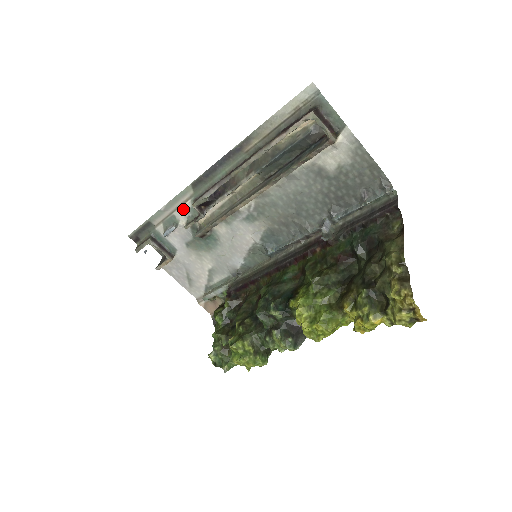
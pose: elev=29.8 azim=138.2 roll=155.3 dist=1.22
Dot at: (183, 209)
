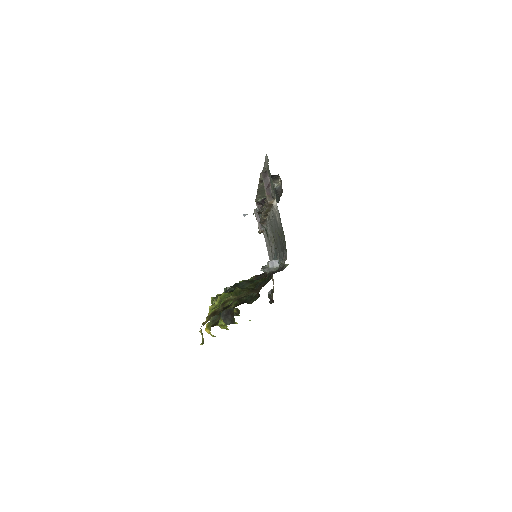
Dot at: occluded
